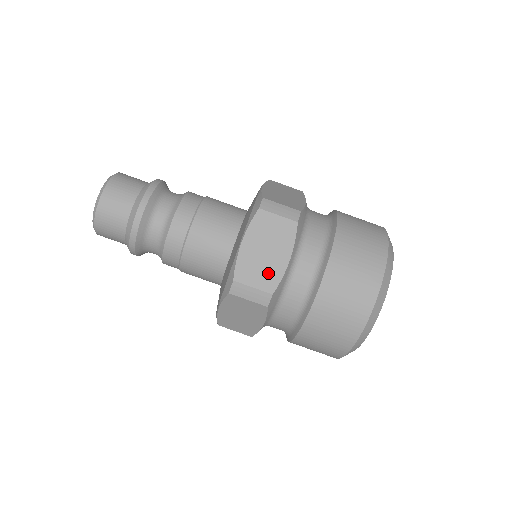
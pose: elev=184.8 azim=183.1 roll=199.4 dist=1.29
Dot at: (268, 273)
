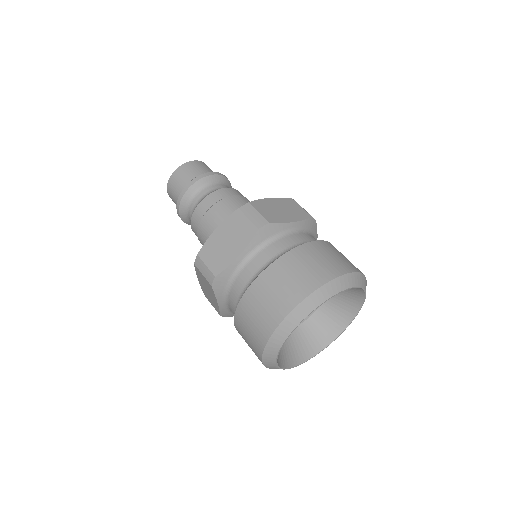
Dot at: (220, 259)
